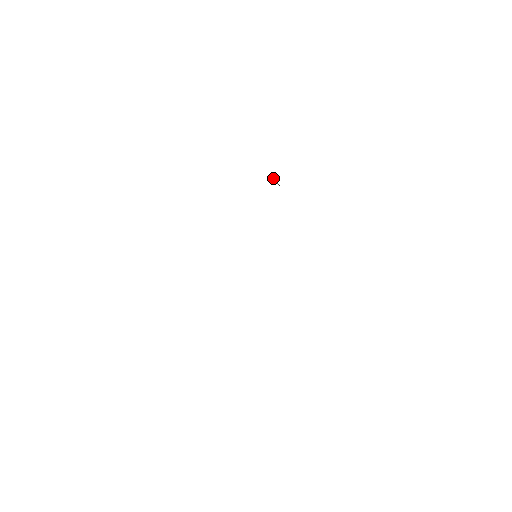
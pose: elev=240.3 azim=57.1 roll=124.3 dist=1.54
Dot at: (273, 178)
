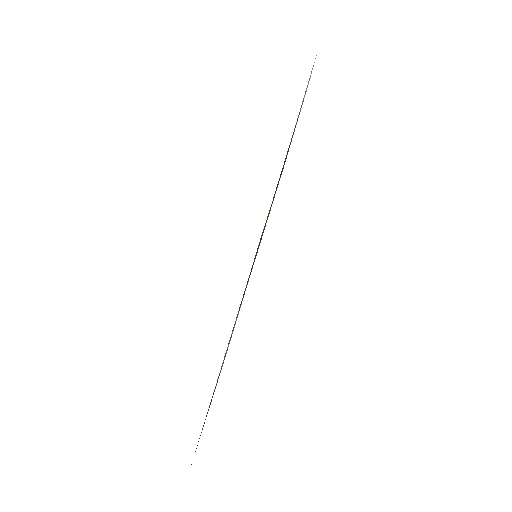
Dot at: occluded
